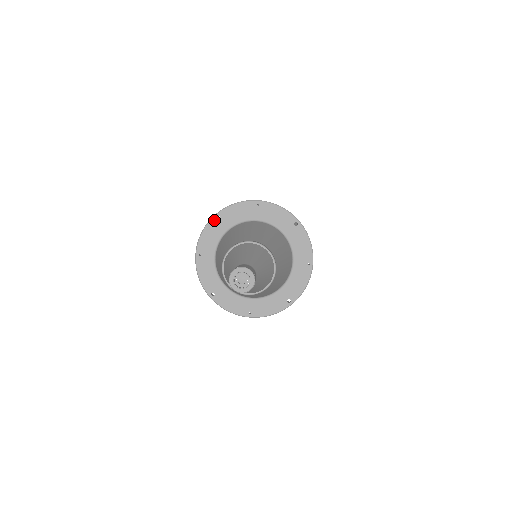
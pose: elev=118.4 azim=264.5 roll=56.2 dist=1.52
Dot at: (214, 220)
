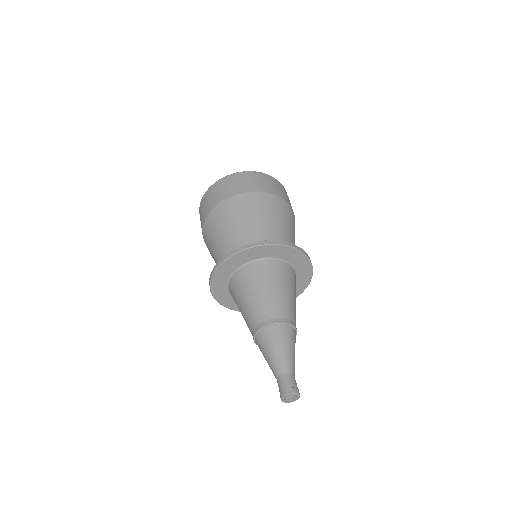
Dot at: (219, 270)
